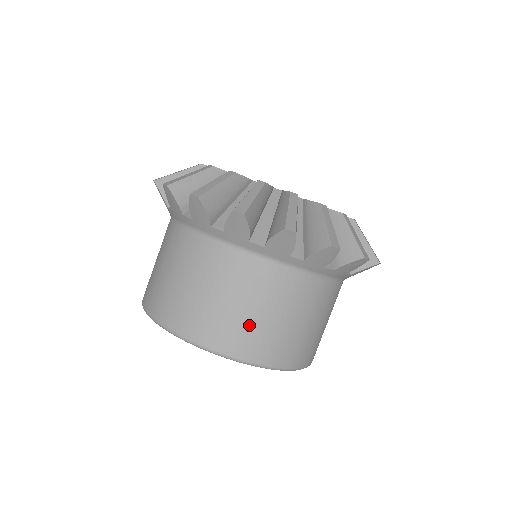
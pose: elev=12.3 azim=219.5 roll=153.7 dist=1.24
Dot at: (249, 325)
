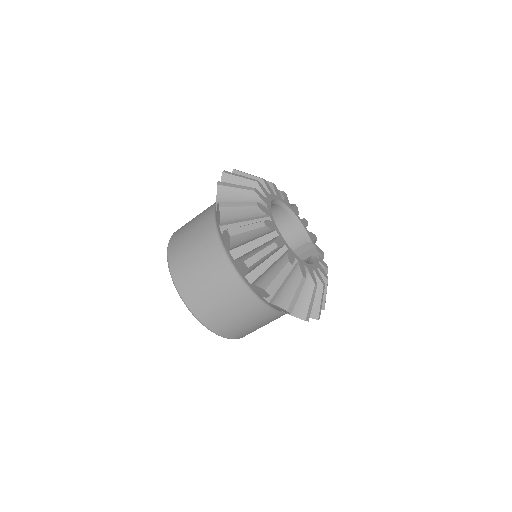
Dot at: (202, 292)
